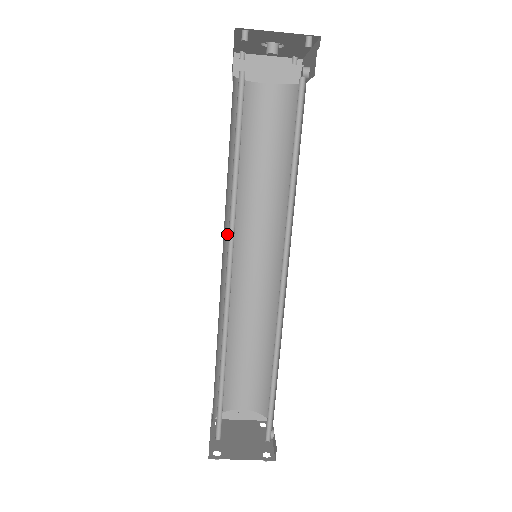
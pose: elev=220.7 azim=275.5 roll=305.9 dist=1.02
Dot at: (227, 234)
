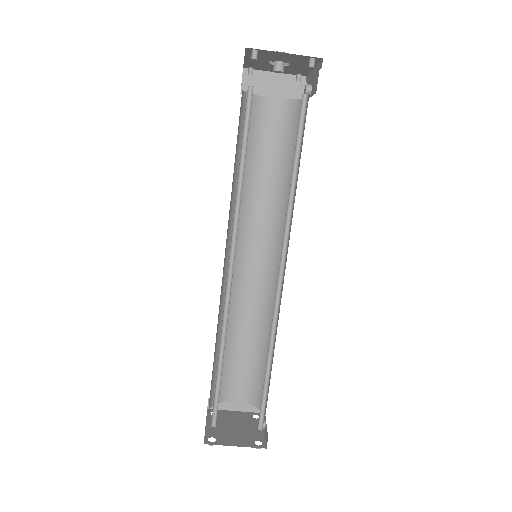
Dot at: (230, 235)
